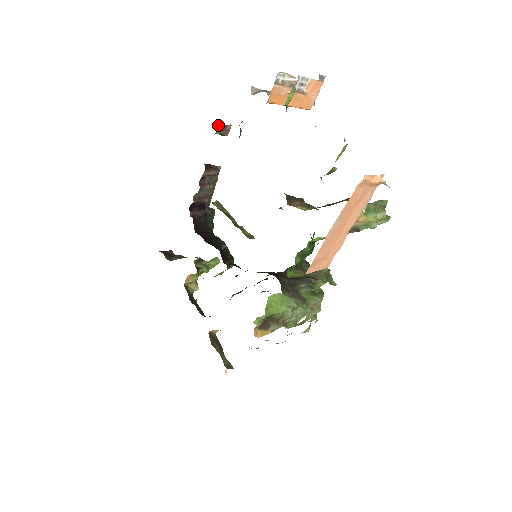
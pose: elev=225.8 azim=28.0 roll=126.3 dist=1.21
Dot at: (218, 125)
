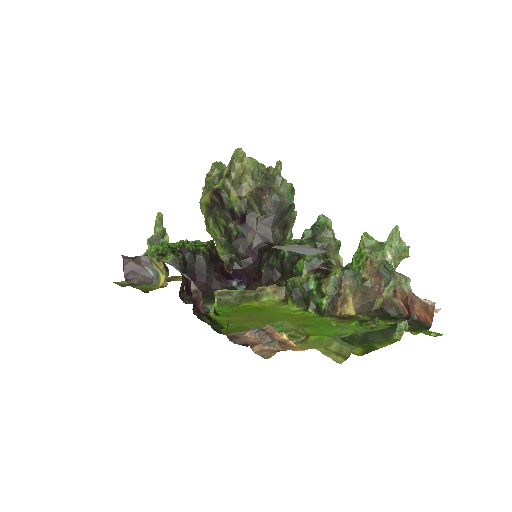
Dot at: occluded
